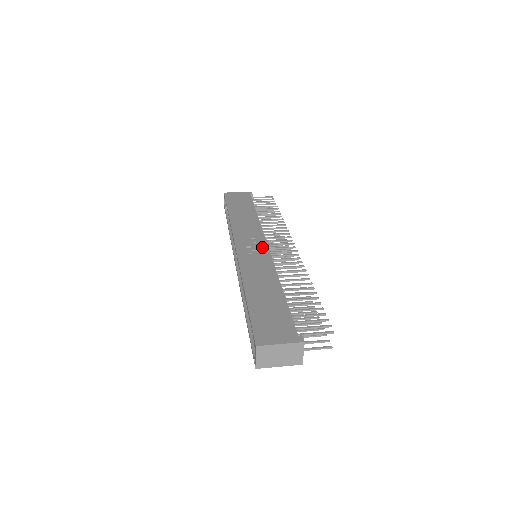
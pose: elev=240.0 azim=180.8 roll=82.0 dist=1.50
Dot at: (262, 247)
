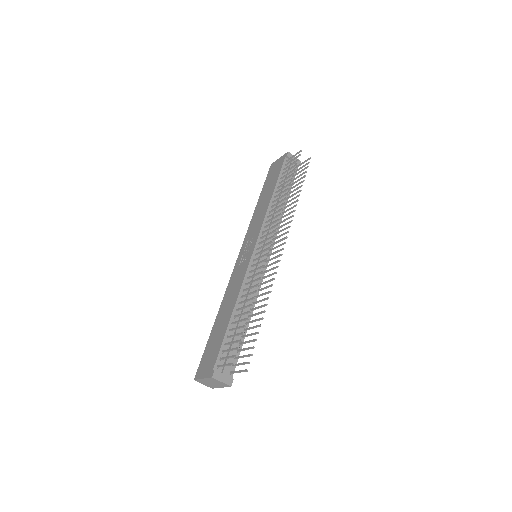
Dot at: (250, 251)
